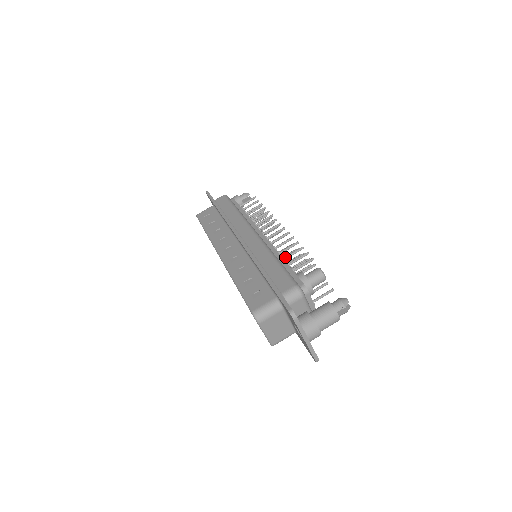
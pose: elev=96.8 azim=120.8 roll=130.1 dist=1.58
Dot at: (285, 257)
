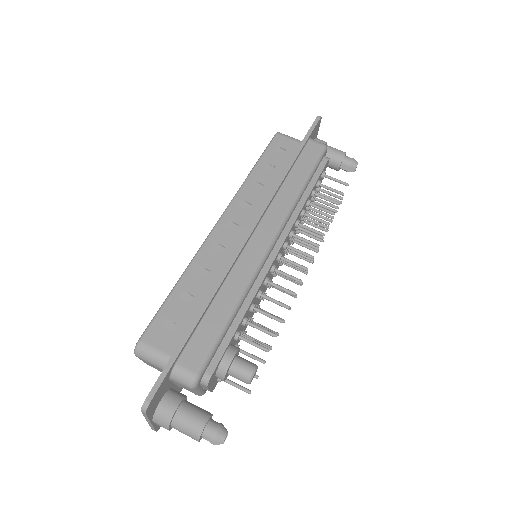
Dot at: (256, 308)
